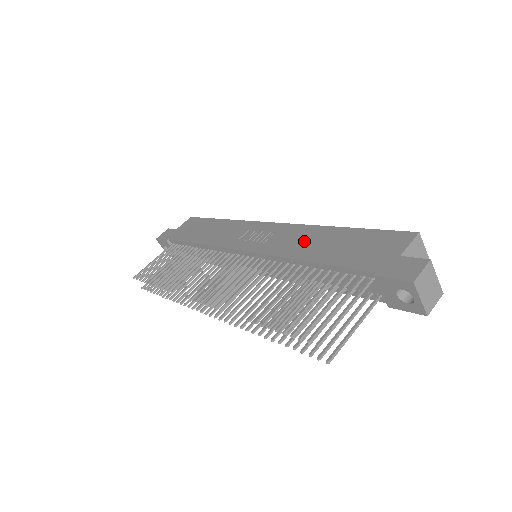
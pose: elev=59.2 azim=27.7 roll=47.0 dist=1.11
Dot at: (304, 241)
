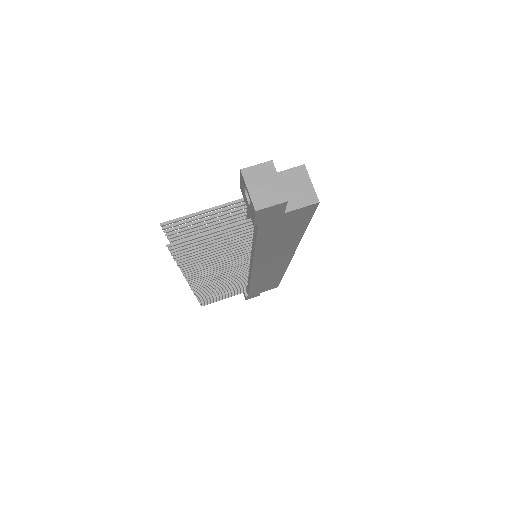
Dot at: occluded
